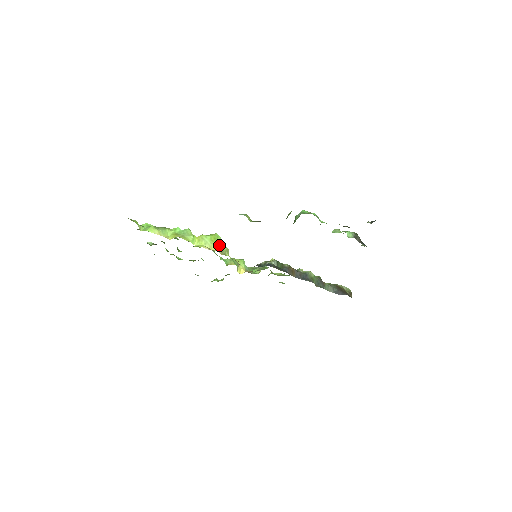
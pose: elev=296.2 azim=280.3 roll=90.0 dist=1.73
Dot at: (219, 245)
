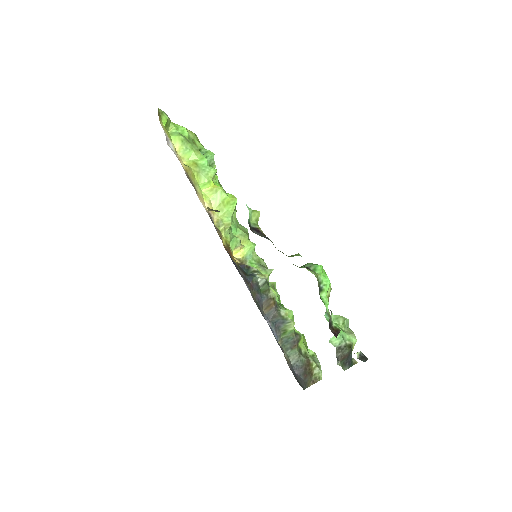
Dot at: (224, 212)
